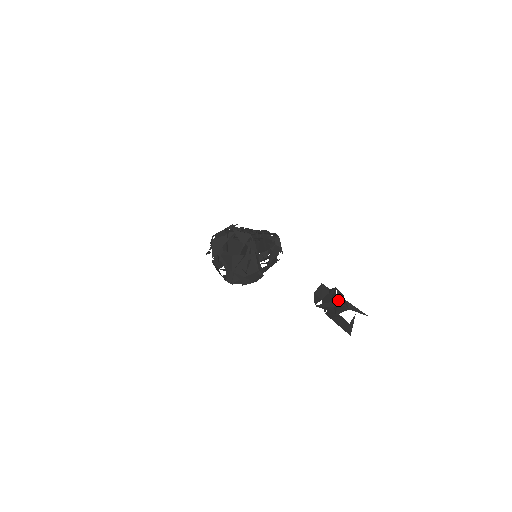
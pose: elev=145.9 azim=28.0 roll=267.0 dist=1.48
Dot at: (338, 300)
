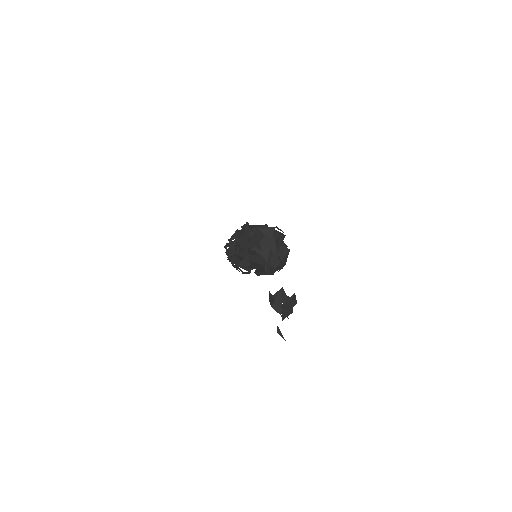
Dot at: (294, 293)
